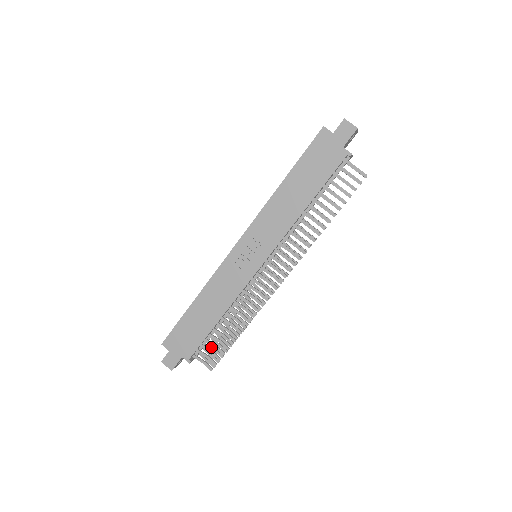
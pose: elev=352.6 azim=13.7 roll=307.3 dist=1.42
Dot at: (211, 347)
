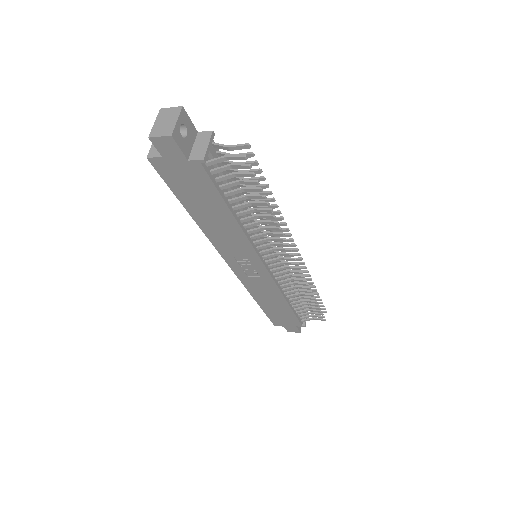
Dot at: occluded
